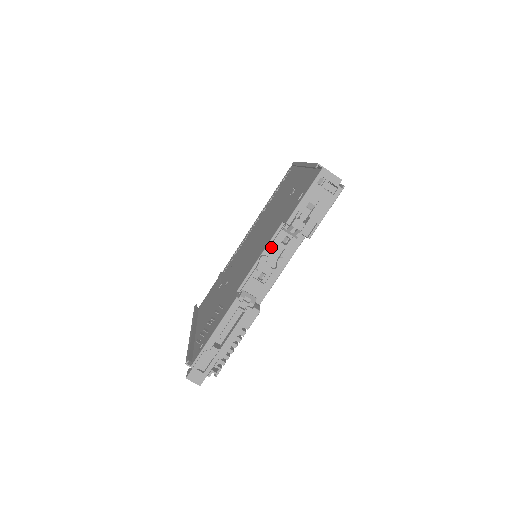
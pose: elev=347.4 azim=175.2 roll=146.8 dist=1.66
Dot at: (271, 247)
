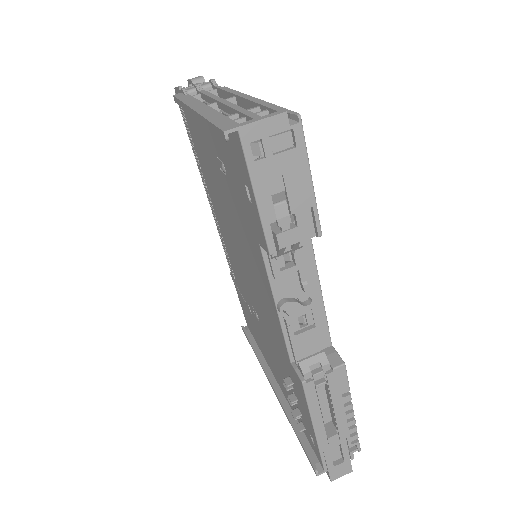
Dot at: (278, 285)
